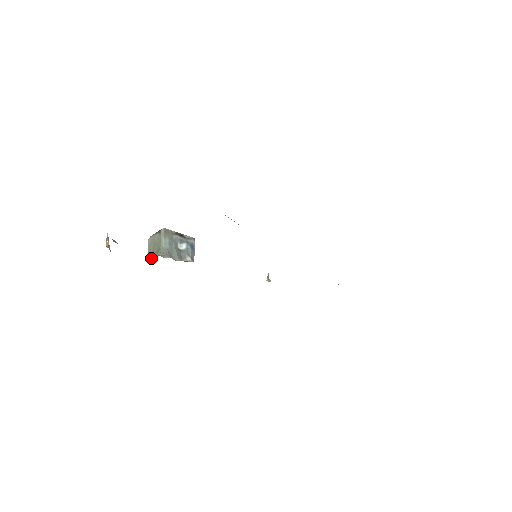
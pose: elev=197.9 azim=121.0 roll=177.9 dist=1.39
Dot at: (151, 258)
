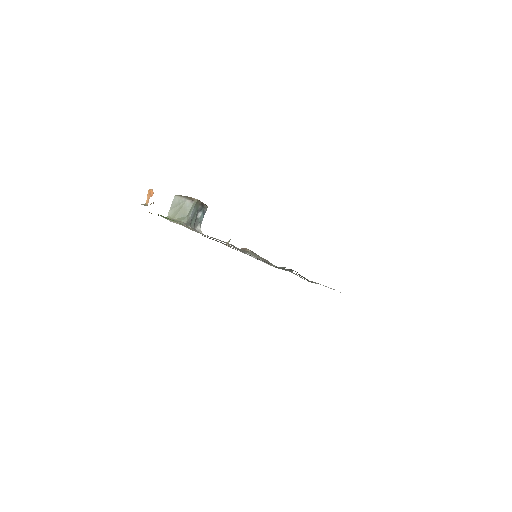
Dot at: (173, 219)
